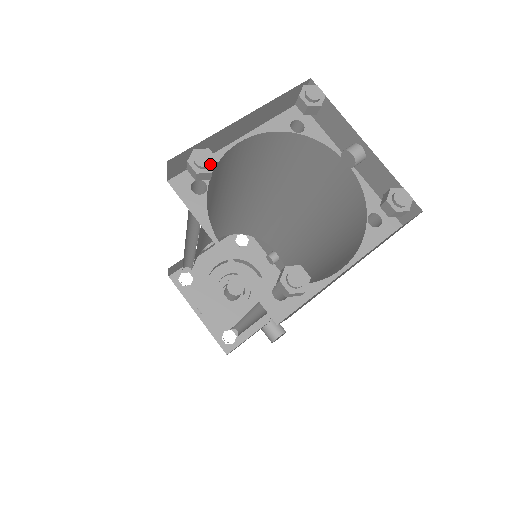
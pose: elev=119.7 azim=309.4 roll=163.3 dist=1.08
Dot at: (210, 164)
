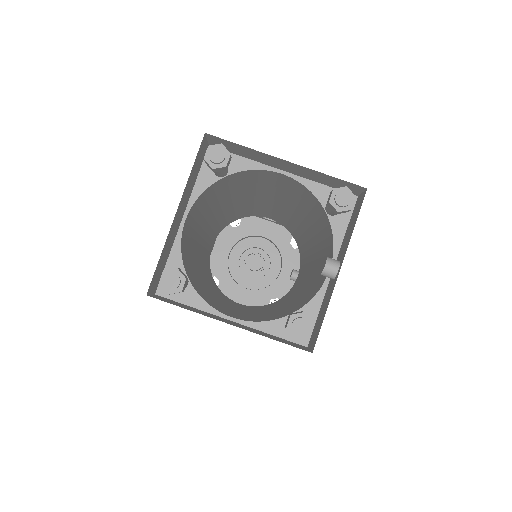
Dot at: (217, 163)
